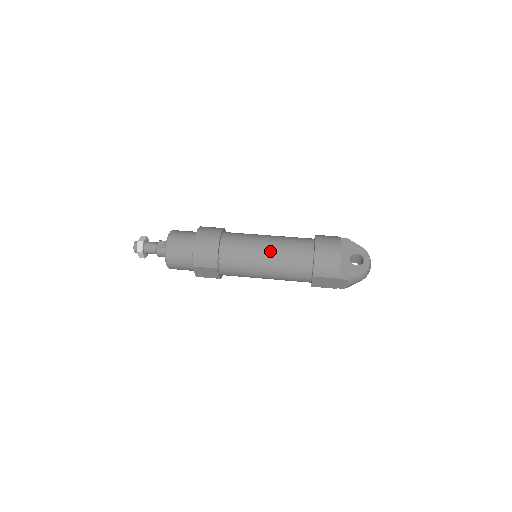
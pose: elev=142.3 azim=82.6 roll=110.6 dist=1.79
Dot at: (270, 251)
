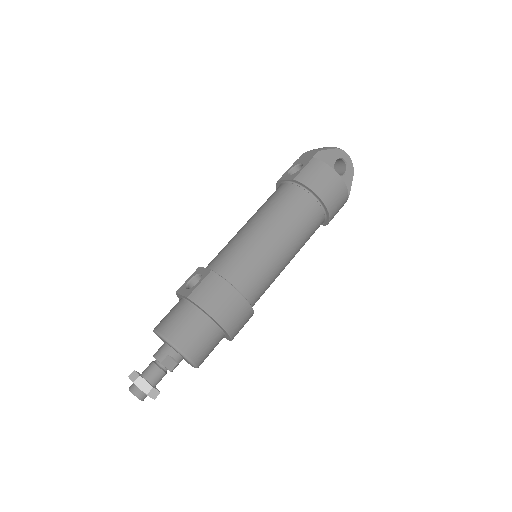
Dot at: (290, 249)
